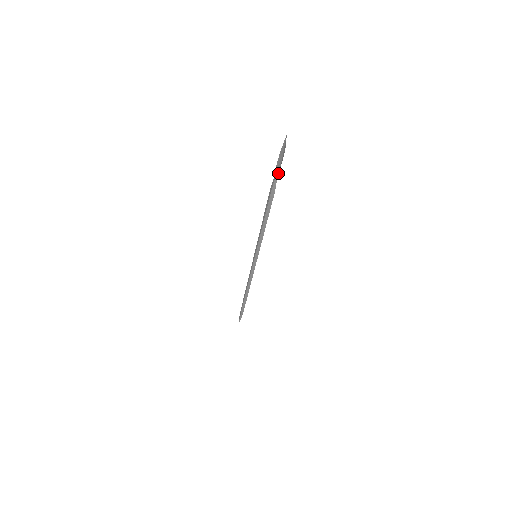
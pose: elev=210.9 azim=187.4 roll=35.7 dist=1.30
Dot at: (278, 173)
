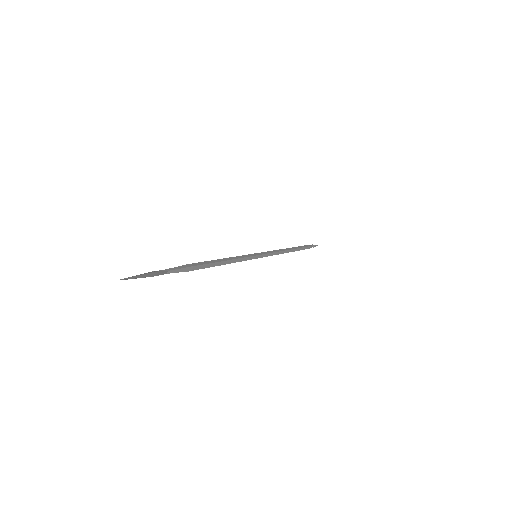
Dot at: (165, 273)
